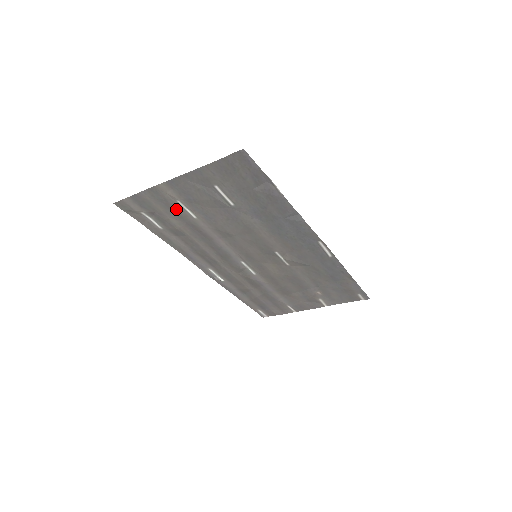
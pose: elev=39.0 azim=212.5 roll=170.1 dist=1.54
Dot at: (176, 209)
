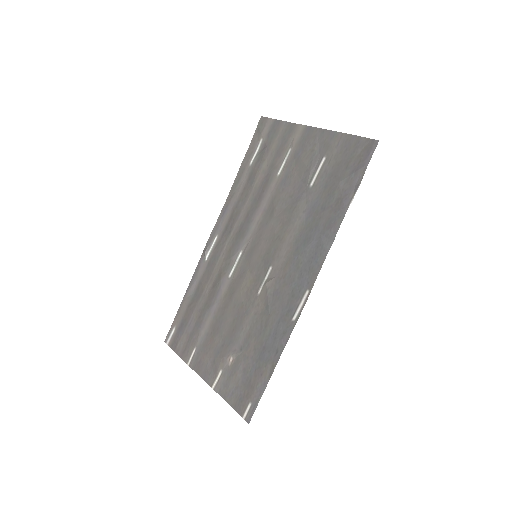
Dot at: (280, 156)
